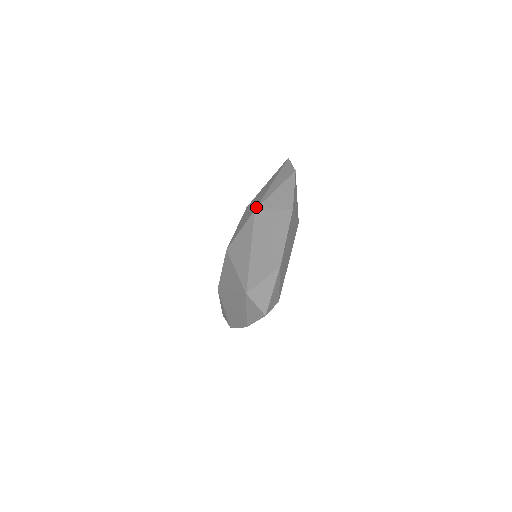
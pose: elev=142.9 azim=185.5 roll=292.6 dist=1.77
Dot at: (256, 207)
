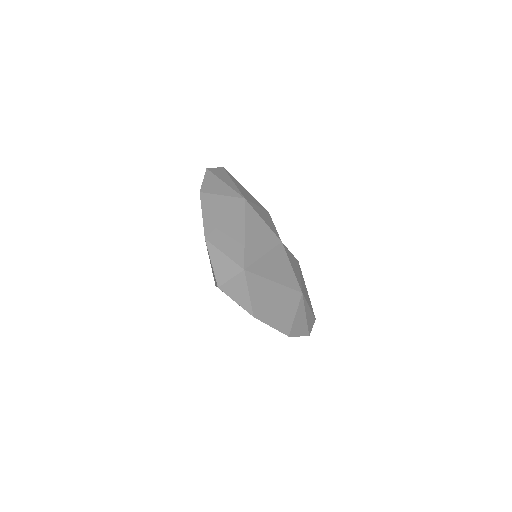
Dot at: occluded
